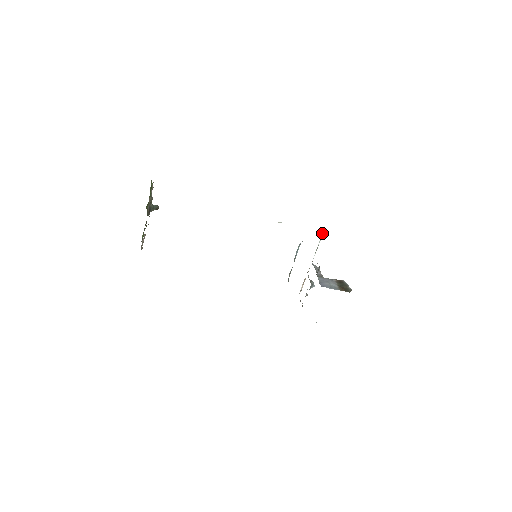
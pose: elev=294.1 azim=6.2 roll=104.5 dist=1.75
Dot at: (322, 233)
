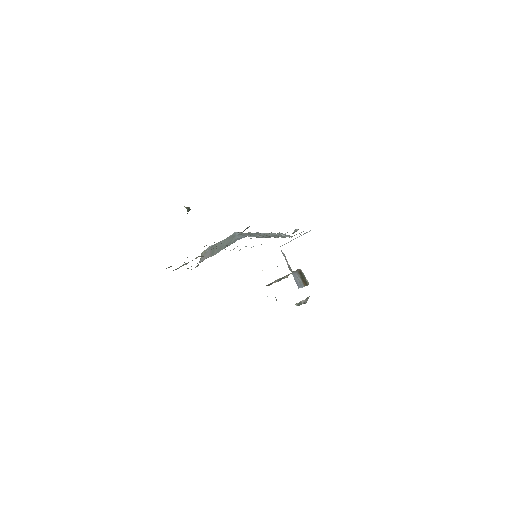
Dot at: occluded
